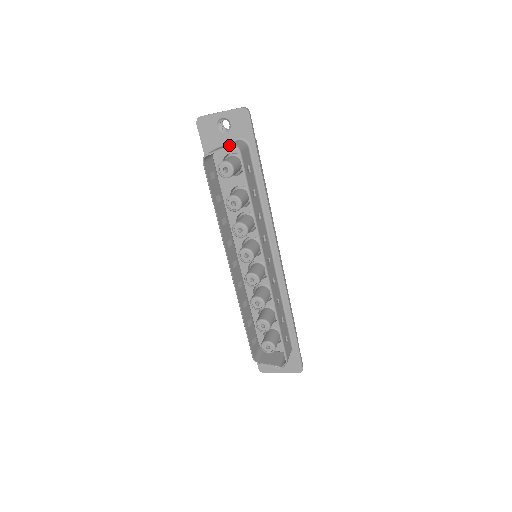
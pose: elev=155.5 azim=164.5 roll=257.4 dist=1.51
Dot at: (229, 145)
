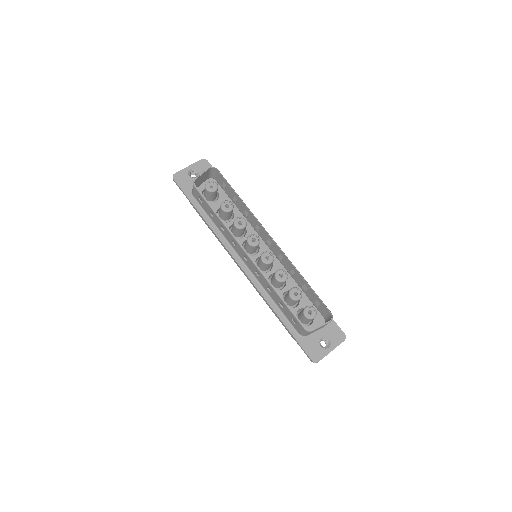
Dot at: (208, 168)
